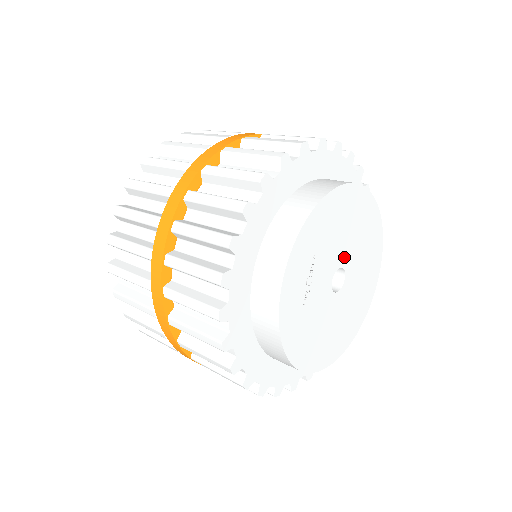
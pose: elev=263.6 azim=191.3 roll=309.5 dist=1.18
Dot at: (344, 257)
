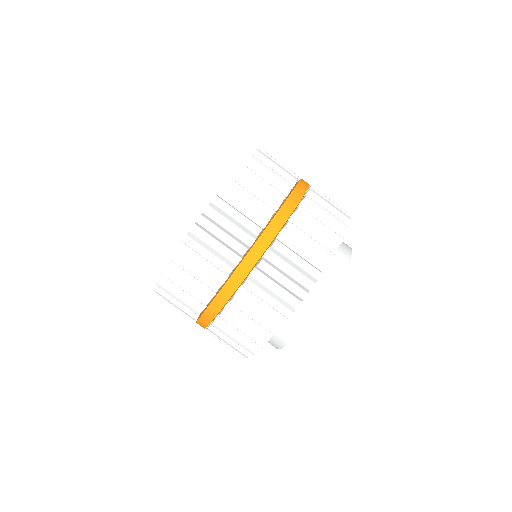
Dot at: occluded
